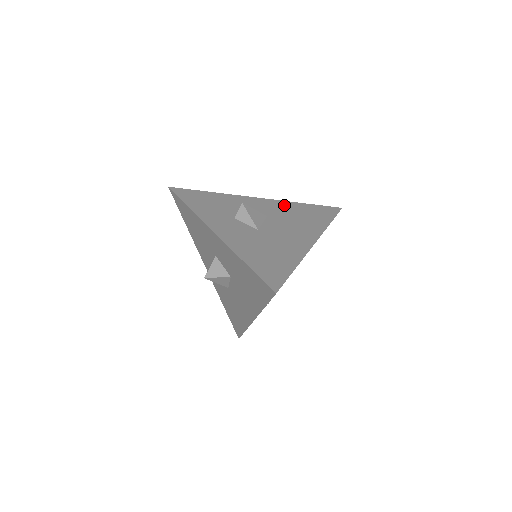
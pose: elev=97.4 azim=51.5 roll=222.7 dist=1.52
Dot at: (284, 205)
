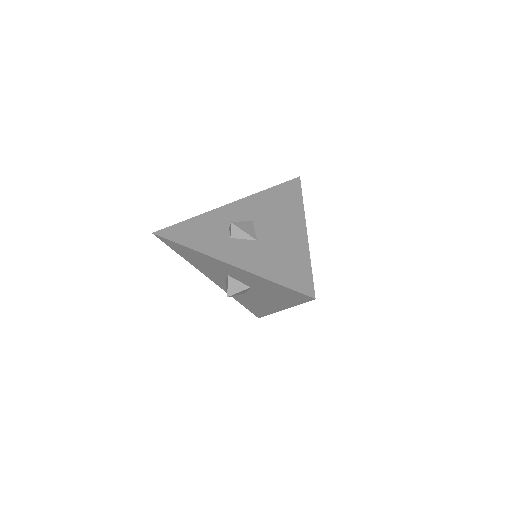
Dot at: (256, 200)
